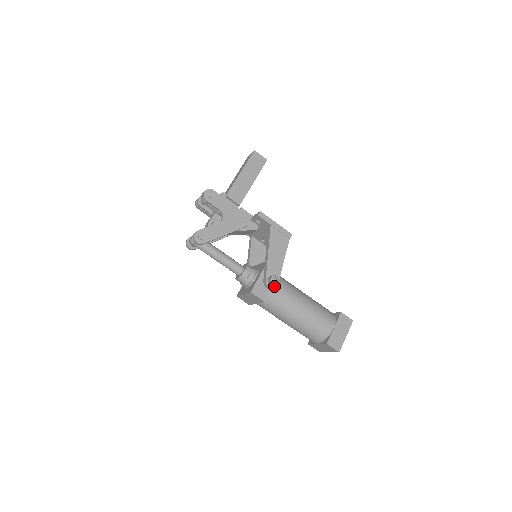
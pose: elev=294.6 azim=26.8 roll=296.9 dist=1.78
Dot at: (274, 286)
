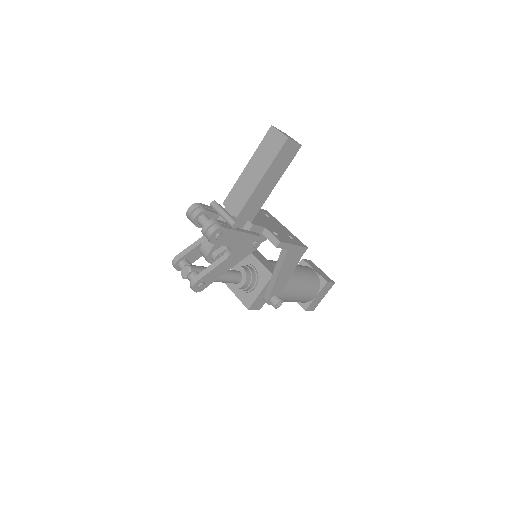
Dot at: occluded
